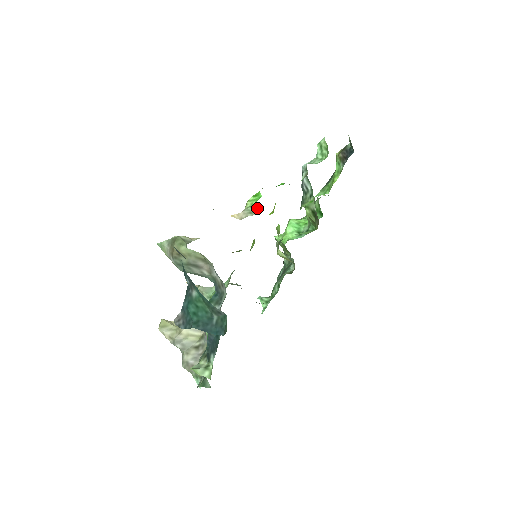
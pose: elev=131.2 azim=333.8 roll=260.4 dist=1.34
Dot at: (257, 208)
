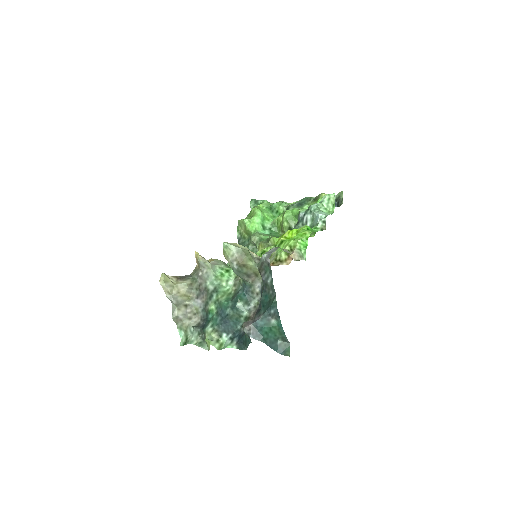
Dot at: (305, 255)
